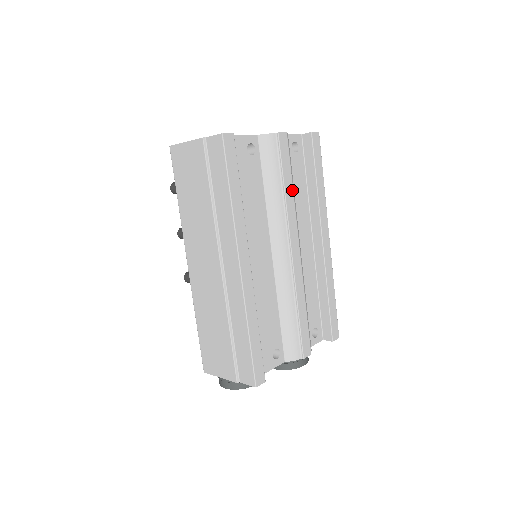
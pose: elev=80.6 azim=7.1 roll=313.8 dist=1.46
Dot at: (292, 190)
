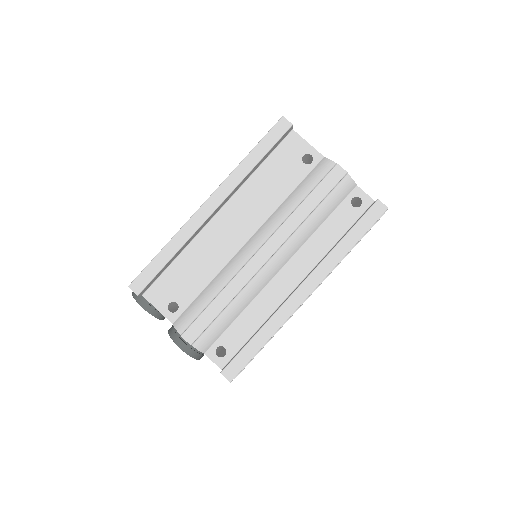
Dot at: (308, 213)
